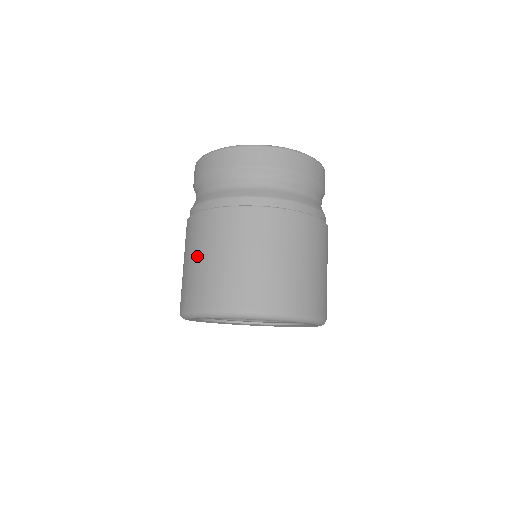
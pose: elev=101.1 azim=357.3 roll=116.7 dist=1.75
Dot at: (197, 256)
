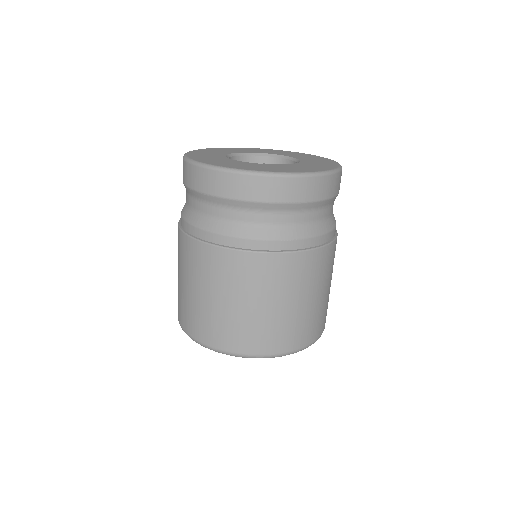
Dot at: (207, 293)
